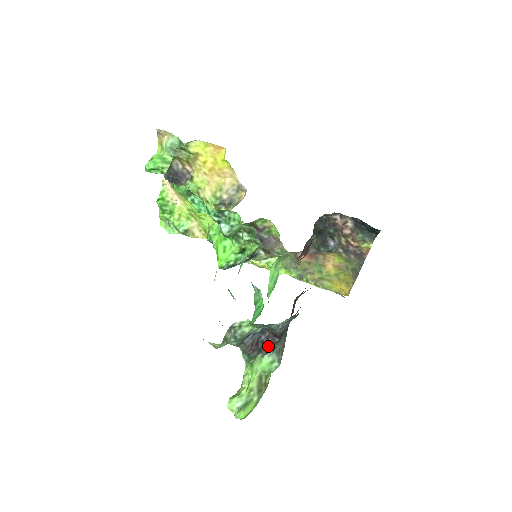
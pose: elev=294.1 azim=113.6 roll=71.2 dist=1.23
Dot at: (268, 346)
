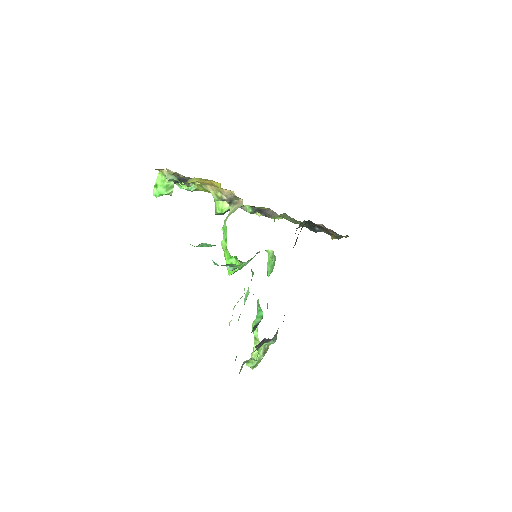
Dot at: (267, 341)
